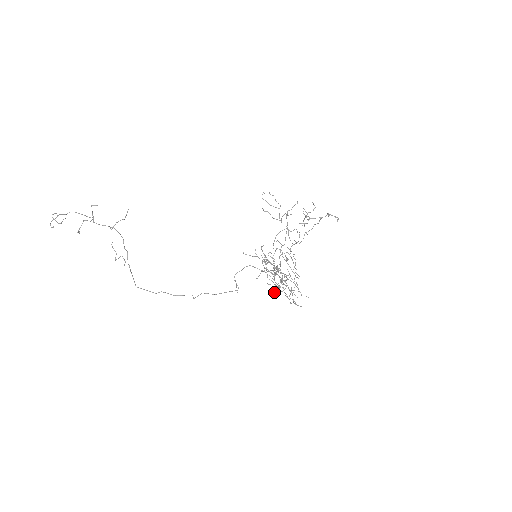
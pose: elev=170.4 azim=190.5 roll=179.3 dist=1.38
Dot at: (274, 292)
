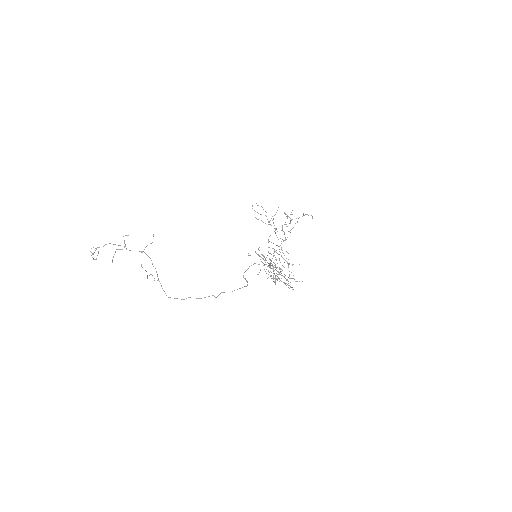
Dot at: occluded
